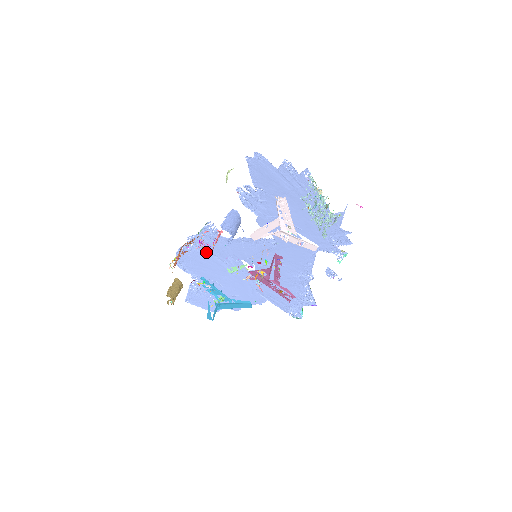
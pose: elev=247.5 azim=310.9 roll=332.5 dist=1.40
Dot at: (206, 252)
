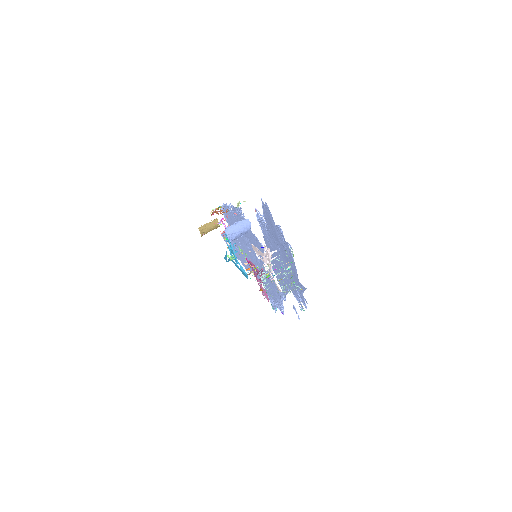
Dot at: (237, 221)
